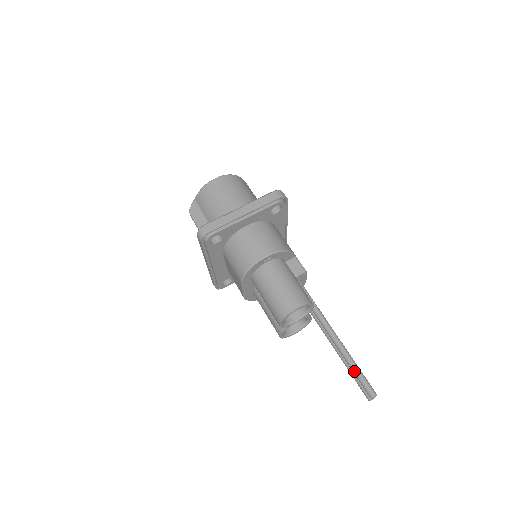
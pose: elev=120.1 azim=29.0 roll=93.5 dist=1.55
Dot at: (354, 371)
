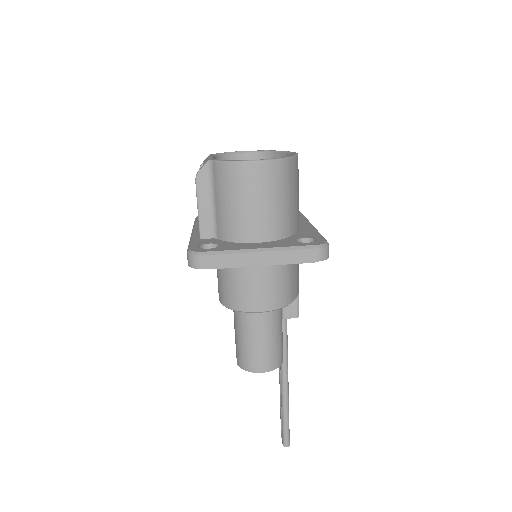
Dot at: (283, 421)
